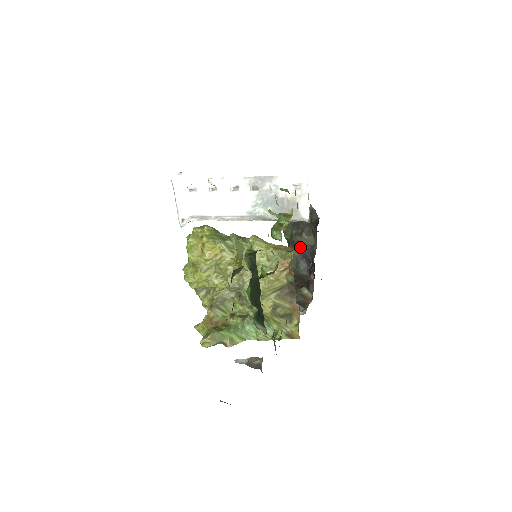
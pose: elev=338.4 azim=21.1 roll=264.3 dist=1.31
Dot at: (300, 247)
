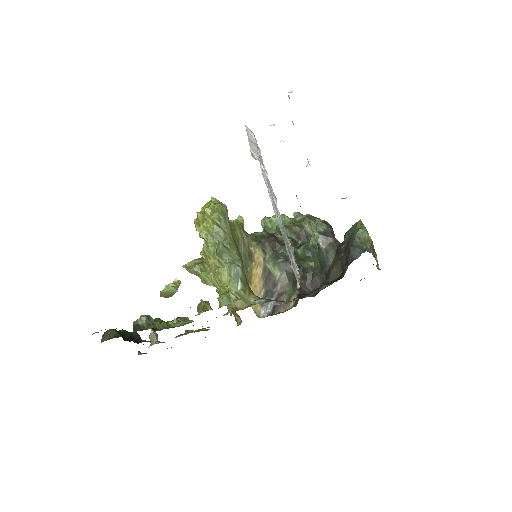
Dot at: (335, 262)
